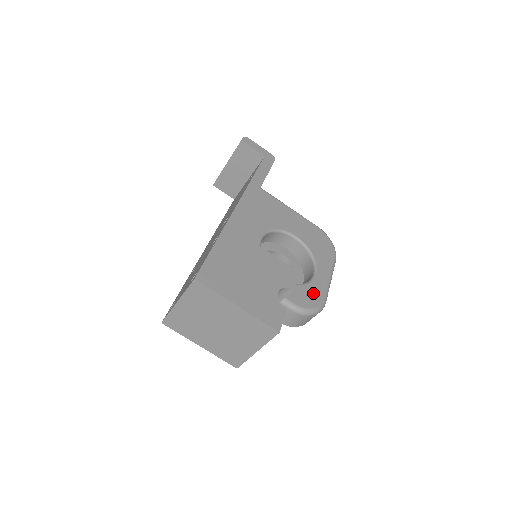
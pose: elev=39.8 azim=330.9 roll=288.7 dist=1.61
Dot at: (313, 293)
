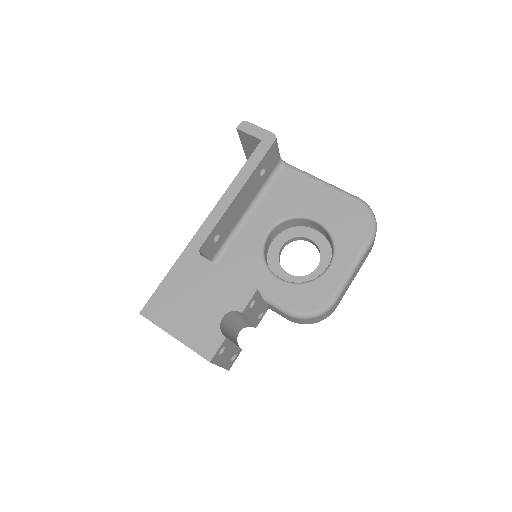
Dot at: (317, 292)
